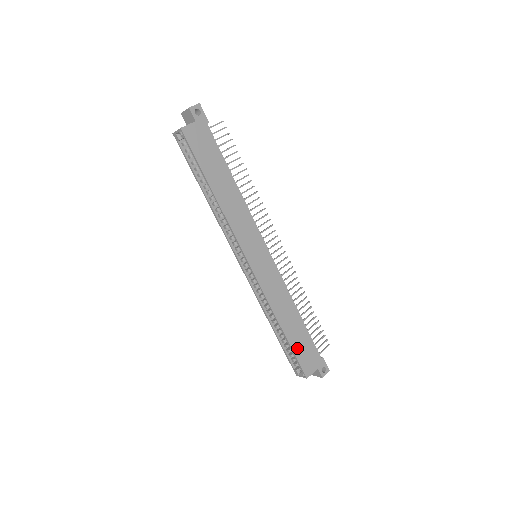
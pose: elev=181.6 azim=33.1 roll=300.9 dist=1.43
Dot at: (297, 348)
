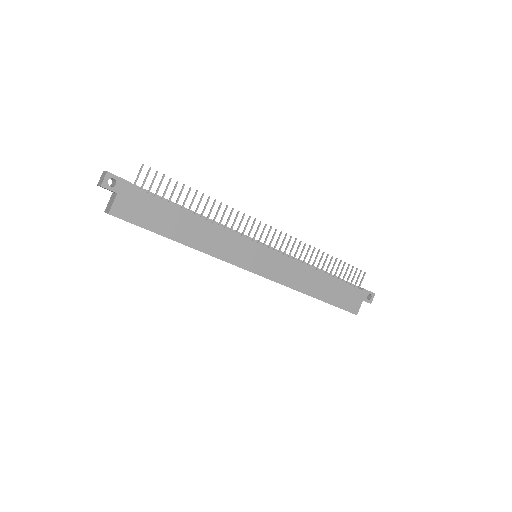
Dot at: (336, 300)
